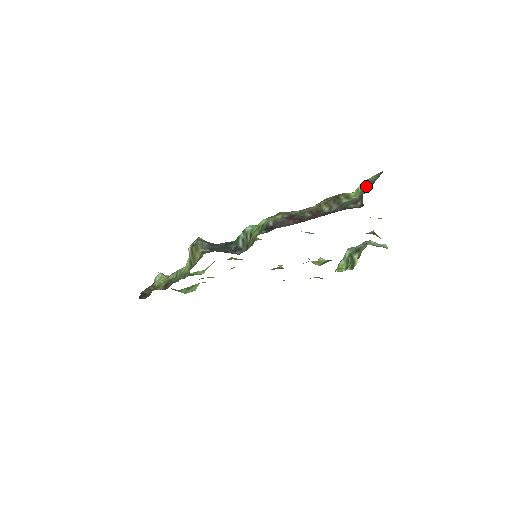
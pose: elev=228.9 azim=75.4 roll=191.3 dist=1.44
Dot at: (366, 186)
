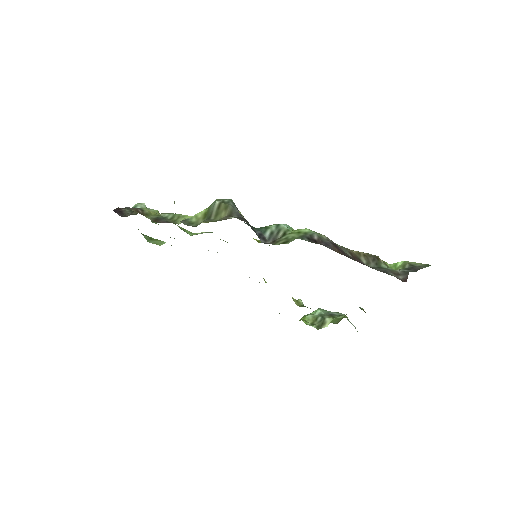
Dot at: (411, 267)
